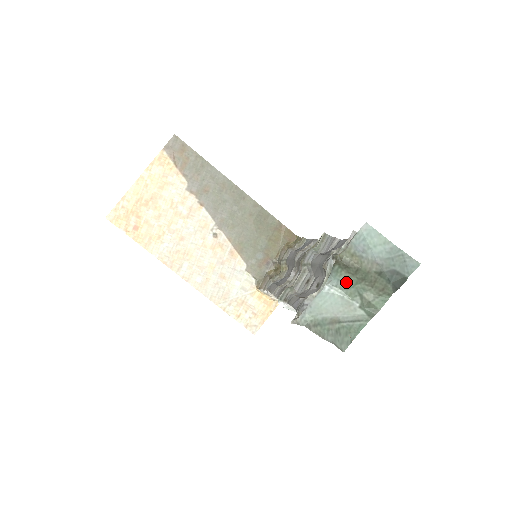
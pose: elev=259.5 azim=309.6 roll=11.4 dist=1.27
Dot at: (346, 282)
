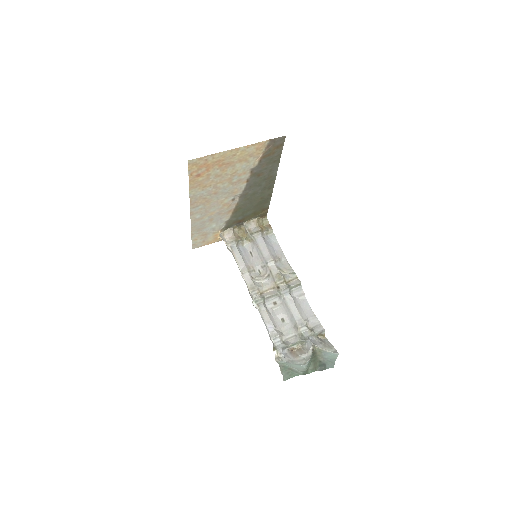
Dot at: (310, 362)
